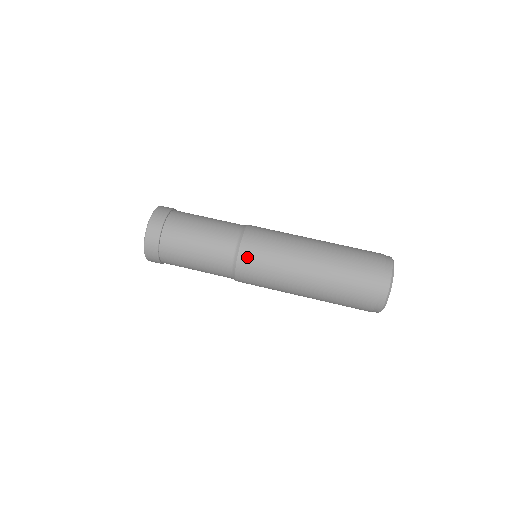
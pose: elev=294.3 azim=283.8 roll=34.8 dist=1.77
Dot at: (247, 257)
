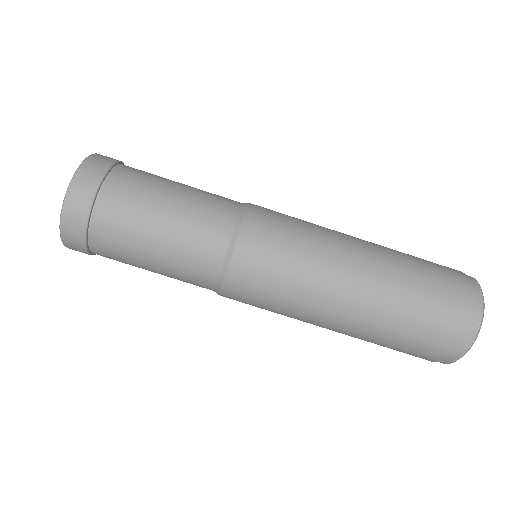
Dot at: (240, 281)
